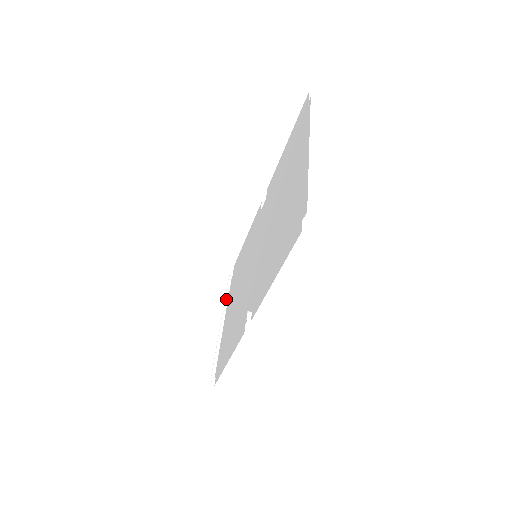
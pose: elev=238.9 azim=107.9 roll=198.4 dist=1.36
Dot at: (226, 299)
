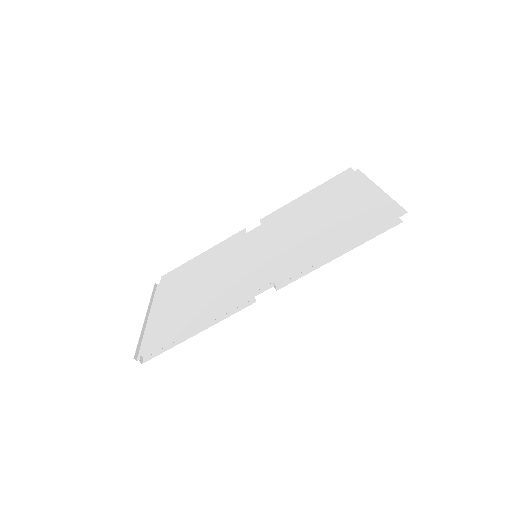
Dot at: (152, 298)
